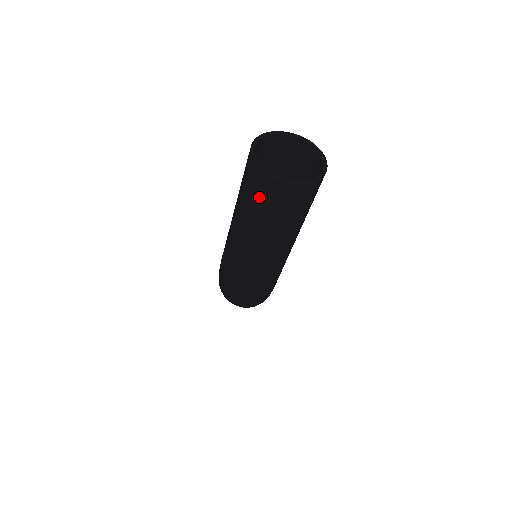
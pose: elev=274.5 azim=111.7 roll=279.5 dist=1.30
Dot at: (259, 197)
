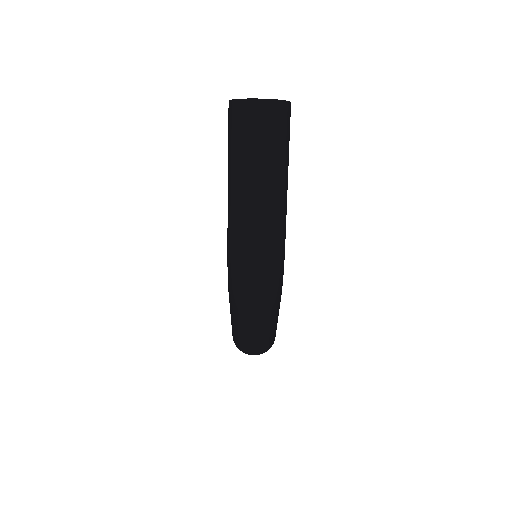
Dot at: (248, 126)
